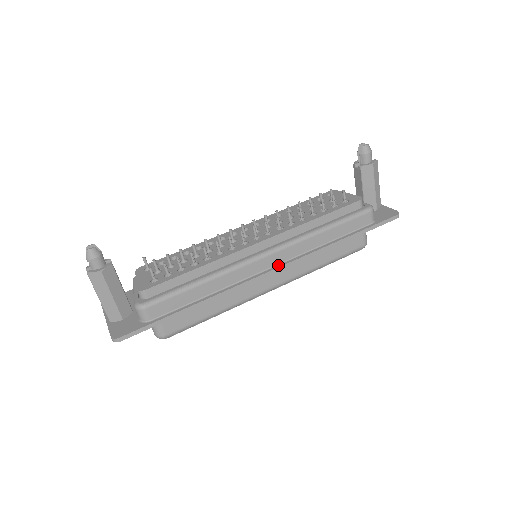
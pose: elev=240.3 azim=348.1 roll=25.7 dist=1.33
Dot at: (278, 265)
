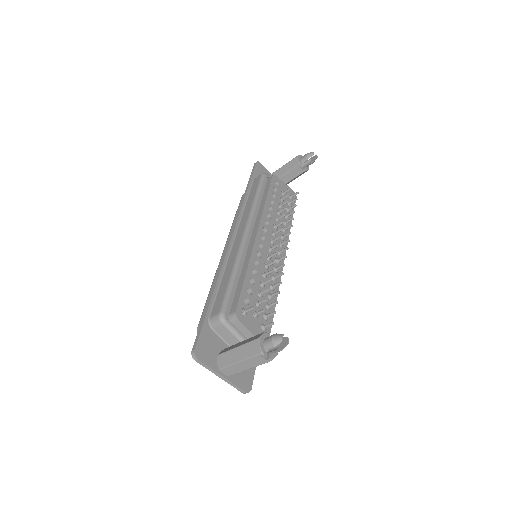
Dot at: occluded
